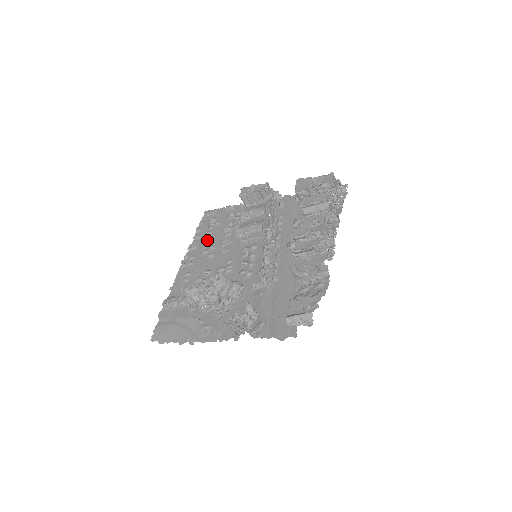
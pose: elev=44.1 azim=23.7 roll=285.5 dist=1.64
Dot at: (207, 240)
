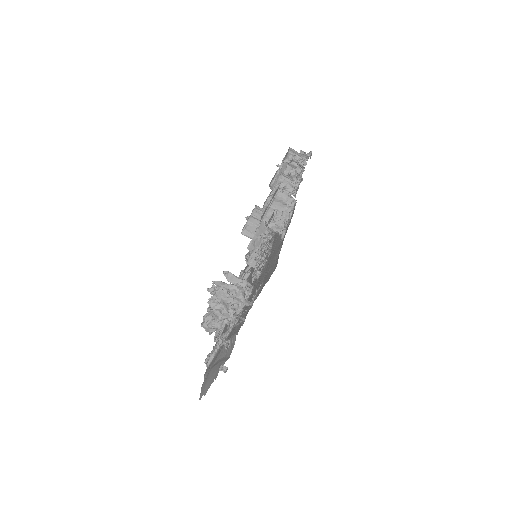
Dot at: occluded
